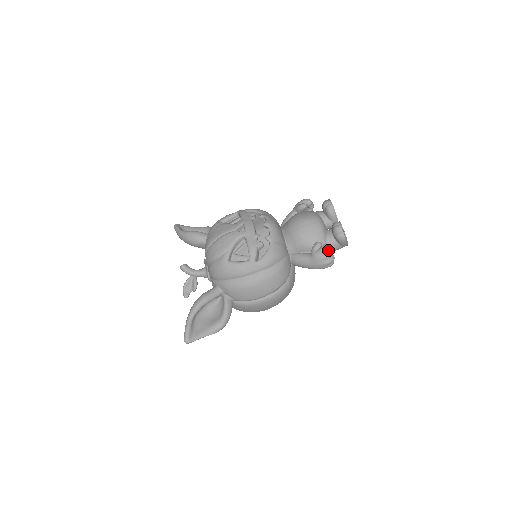
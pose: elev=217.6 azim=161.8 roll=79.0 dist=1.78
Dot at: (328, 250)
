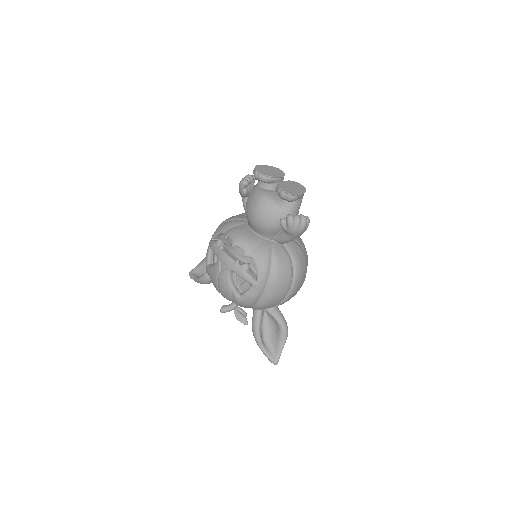
Dot at: (293, 220)
